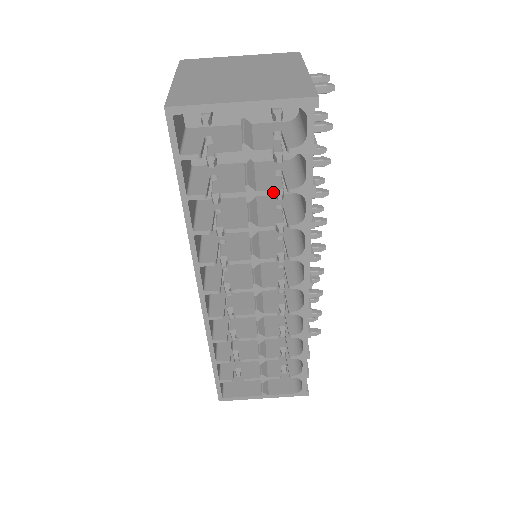
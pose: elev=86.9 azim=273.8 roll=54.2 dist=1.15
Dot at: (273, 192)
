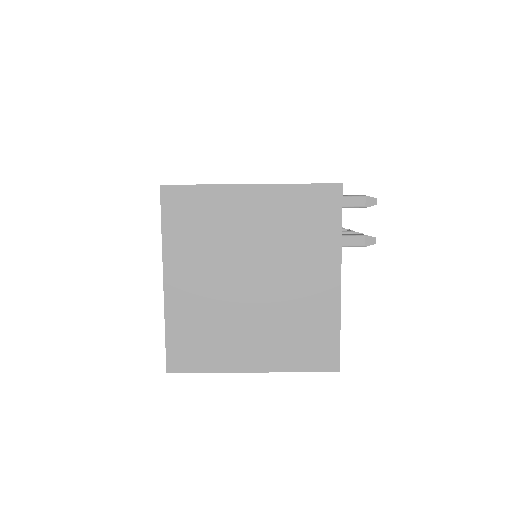
Dot at: occluded
